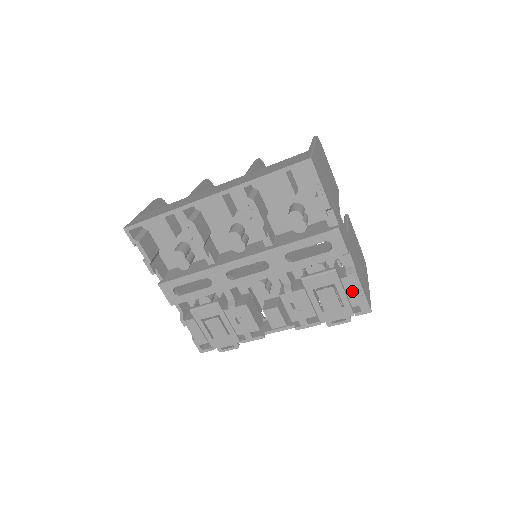
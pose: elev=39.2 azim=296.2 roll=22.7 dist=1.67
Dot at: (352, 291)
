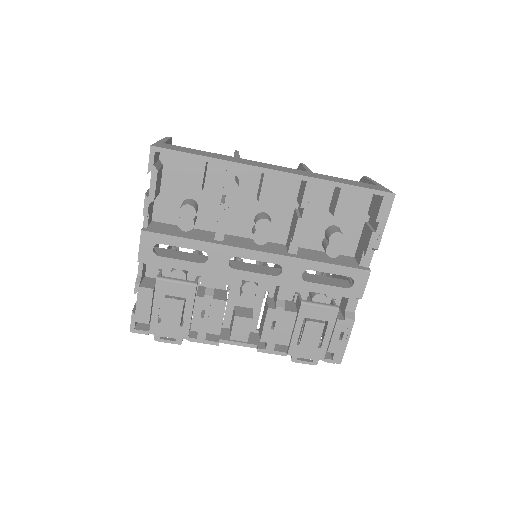
Dot at: (339, 336)
